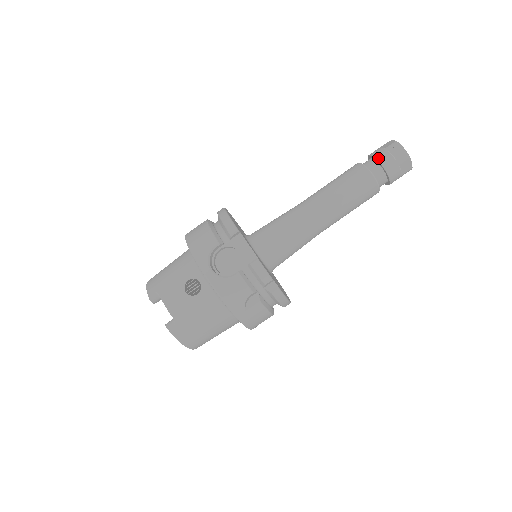
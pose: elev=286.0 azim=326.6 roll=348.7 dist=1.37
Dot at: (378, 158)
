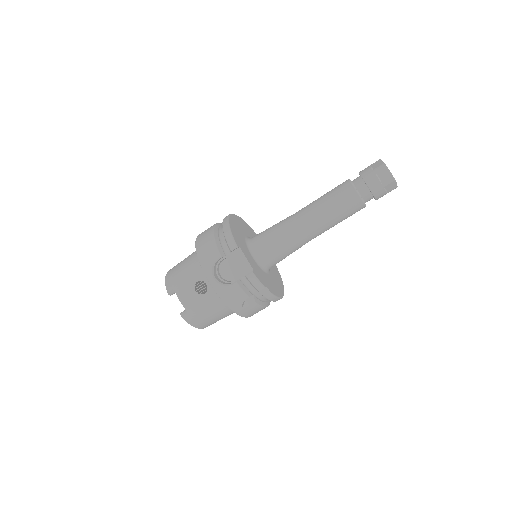
Dot at: (365, 180)
